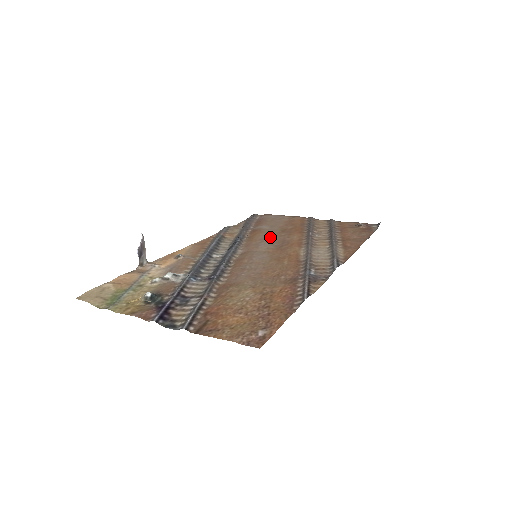
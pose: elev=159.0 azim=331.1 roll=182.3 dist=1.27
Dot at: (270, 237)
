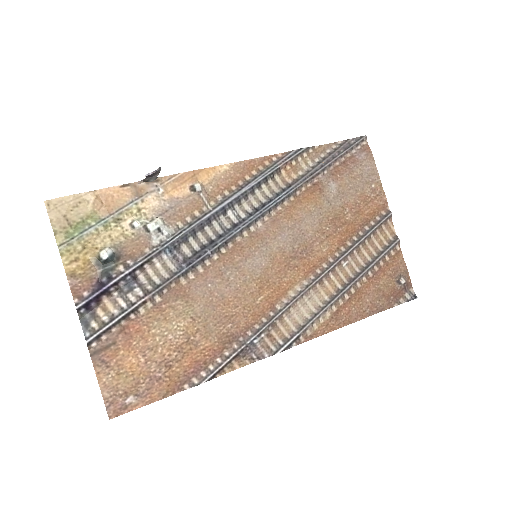
Dot at: (309, 223)
